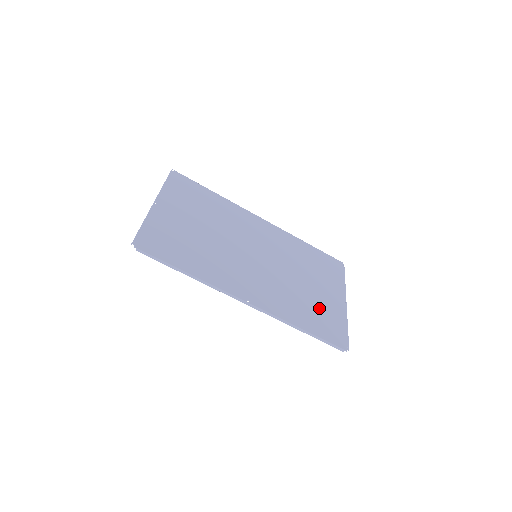
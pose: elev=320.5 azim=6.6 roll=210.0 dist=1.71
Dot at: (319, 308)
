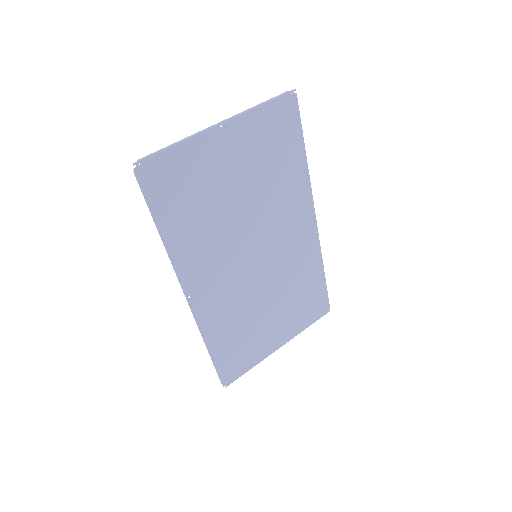
Dot at: (249, 339)
